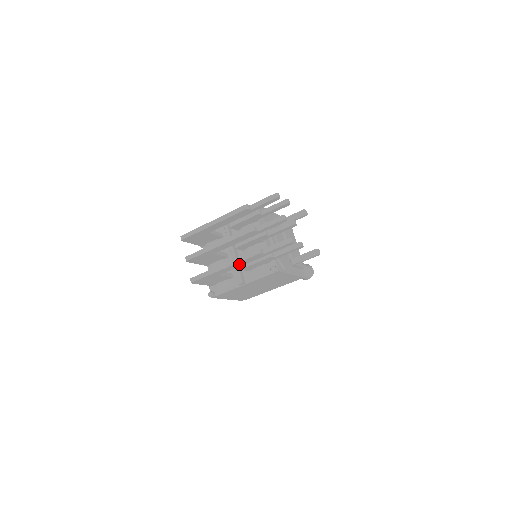
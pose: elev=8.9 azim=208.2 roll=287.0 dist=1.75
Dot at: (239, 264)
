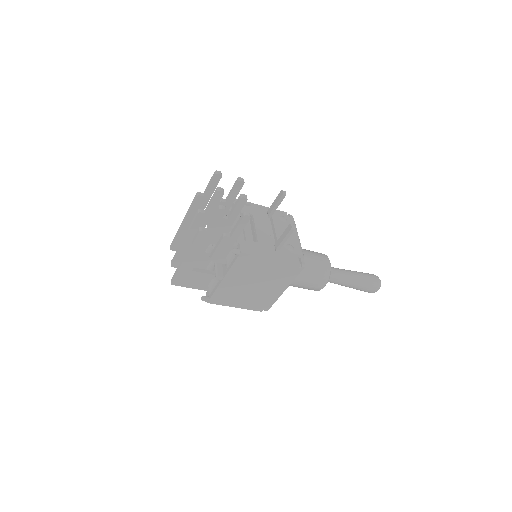
Dot at: (196, 251)
